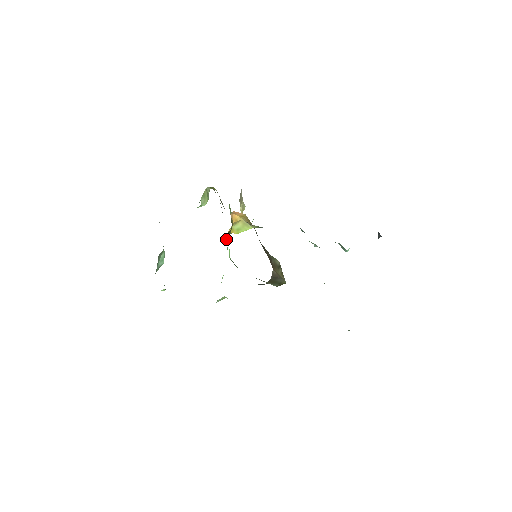
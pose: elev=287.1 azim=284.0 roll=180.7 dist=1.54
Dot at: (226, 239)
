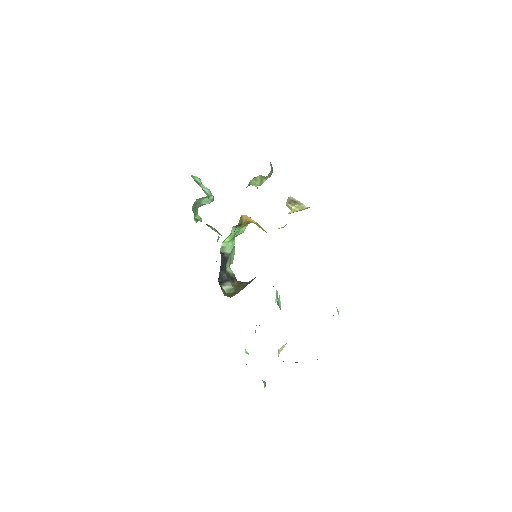
Dot at: (237, 227)
